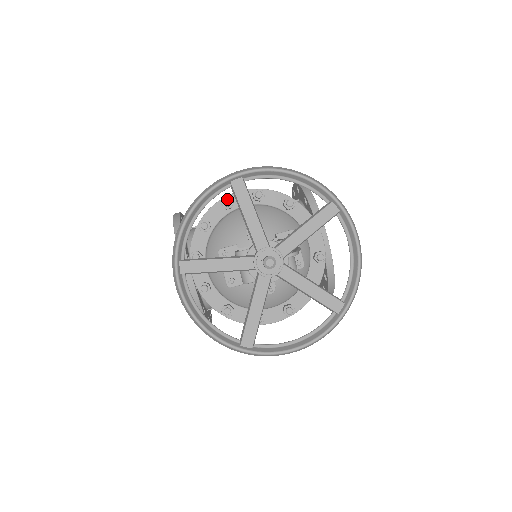
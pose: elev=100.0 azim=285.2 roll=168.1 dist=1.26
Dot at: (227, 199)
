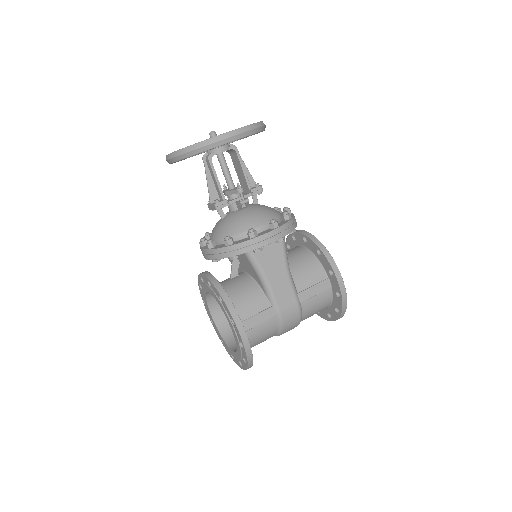
Dot at: occluded
